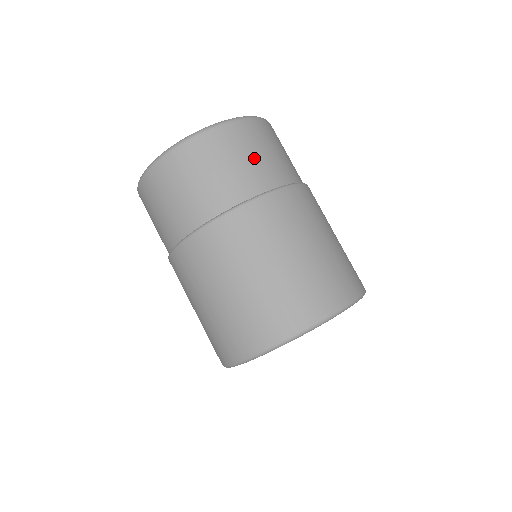
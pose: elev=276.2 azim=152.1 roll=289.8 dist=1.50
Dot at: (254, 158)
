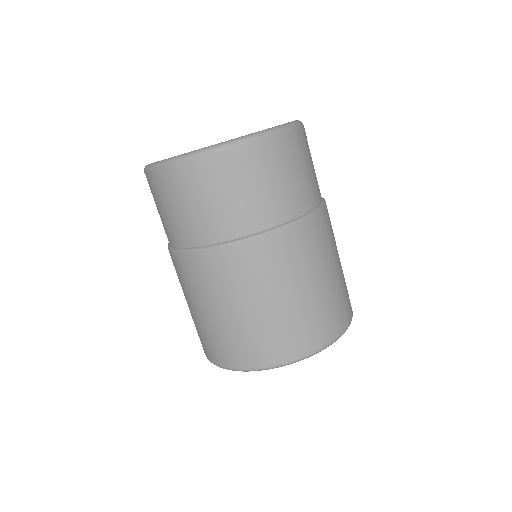
Dot at: (192, 209)
